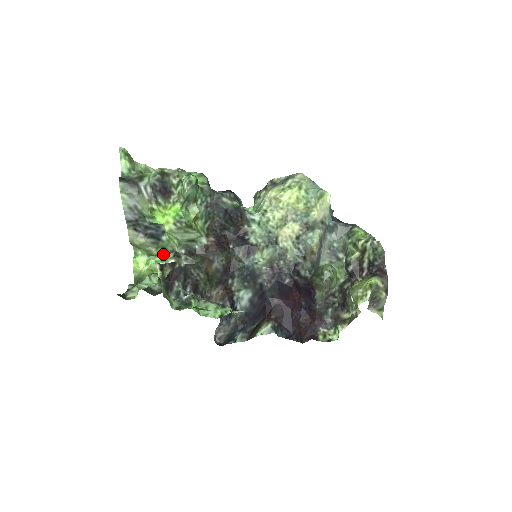
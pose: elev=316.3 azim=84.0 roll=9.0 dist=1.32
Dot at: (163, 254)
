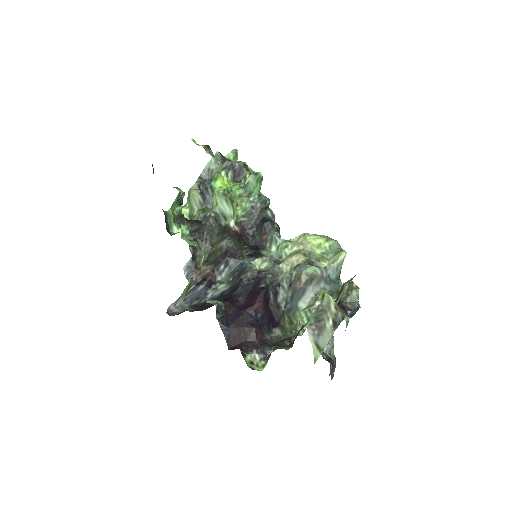
Dot at: (199, 216)
